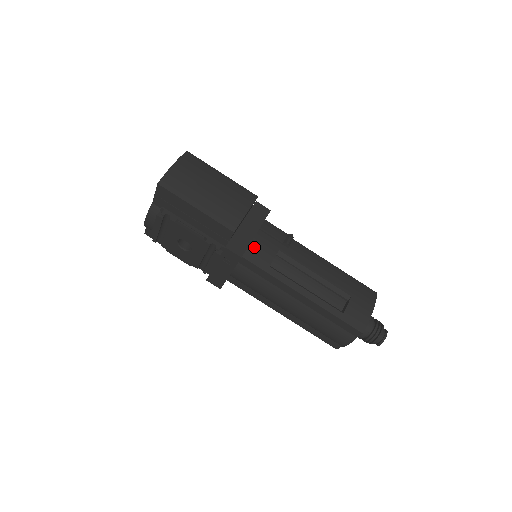
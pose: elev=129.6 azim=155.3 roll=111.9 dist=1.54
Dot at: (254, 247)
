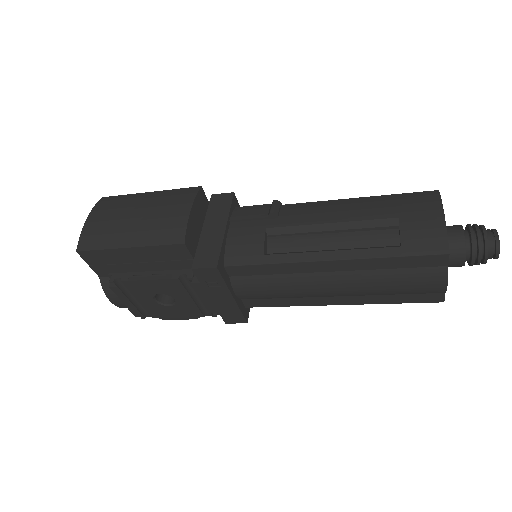
Dot at: (232, 245)
